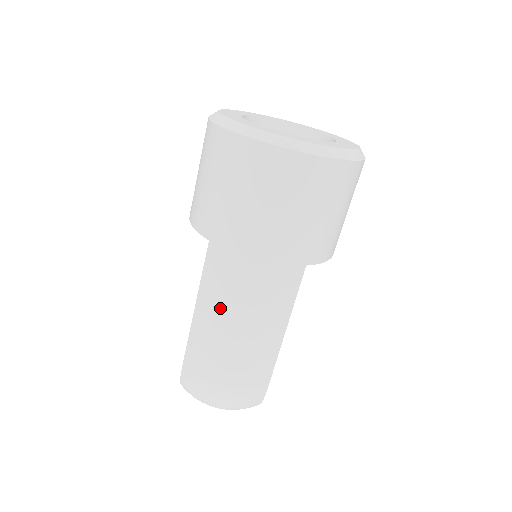
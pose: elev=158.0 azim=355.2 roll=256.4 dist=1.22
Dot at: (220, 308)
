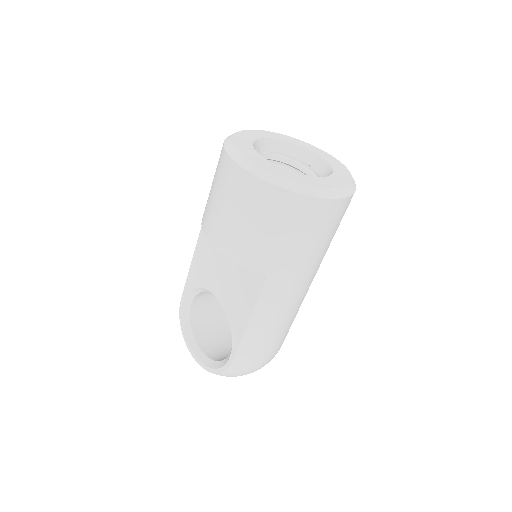
Dot at: (274, 316)
